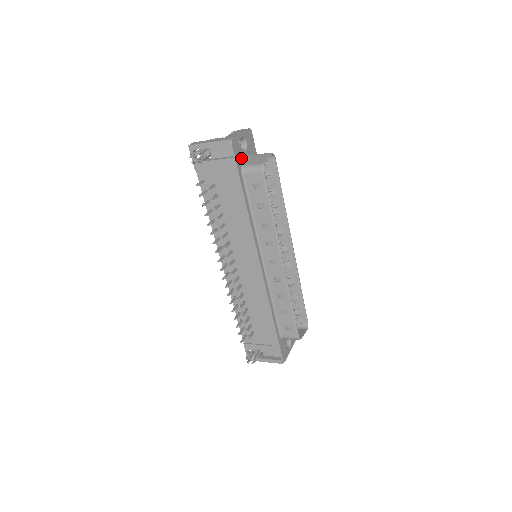
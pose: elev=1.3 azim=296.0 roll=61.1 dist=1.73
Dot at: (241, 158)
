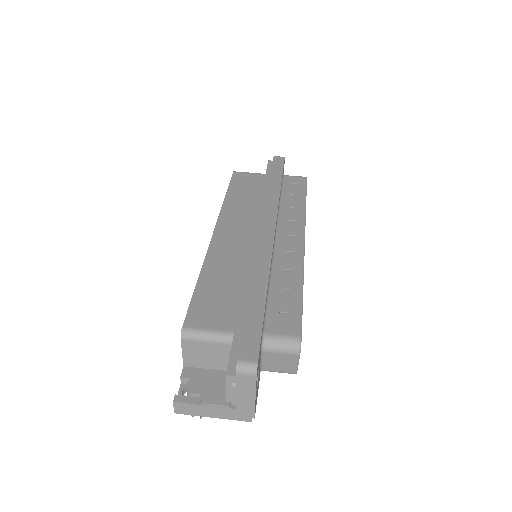
Dot at: (258, 379)
